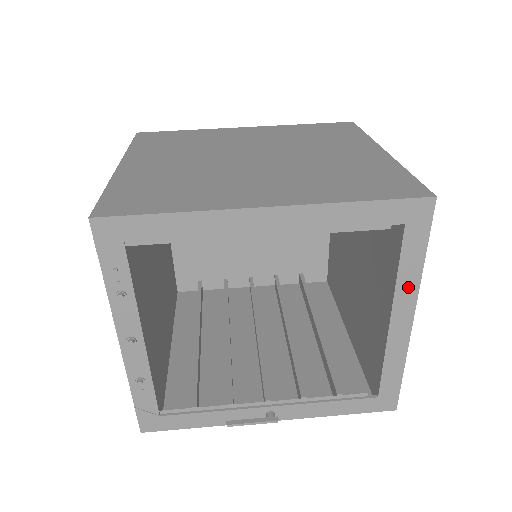
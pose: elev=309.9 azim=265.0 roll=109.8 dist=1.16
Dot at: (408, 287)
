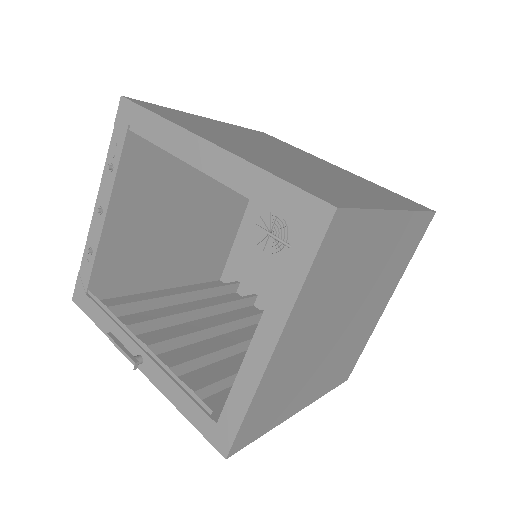
Dot at: (282, 302)
